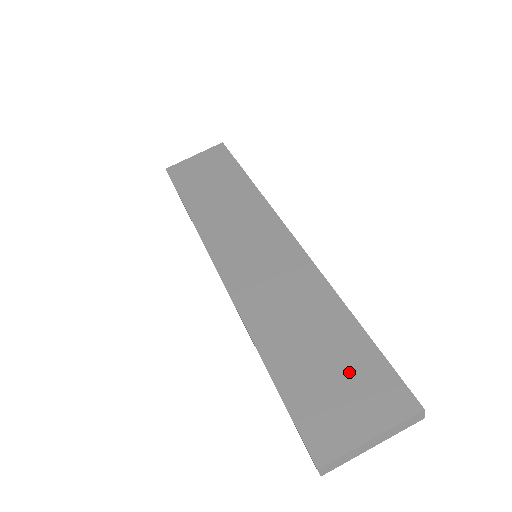
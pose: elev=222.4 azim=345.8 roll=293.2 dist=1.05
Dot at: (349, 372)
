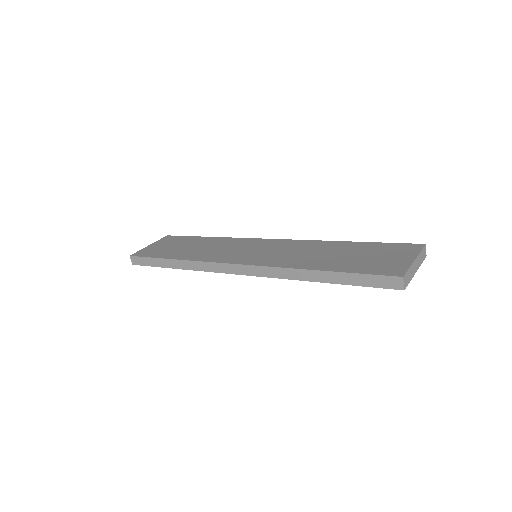
Dot at: (374, 252)
